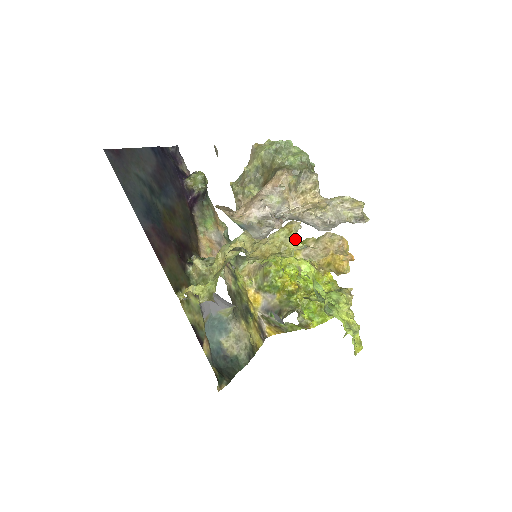
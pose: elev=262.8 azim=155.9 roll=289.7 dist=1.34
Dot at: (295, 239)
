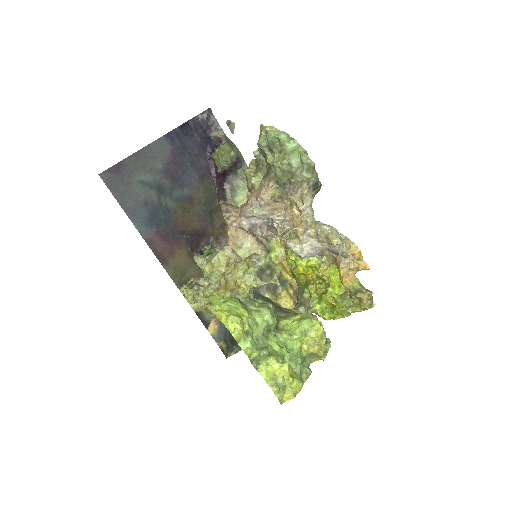
Dot at: (250, 278)
